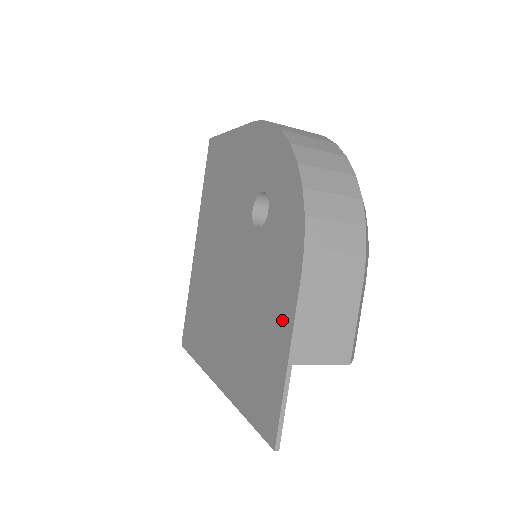
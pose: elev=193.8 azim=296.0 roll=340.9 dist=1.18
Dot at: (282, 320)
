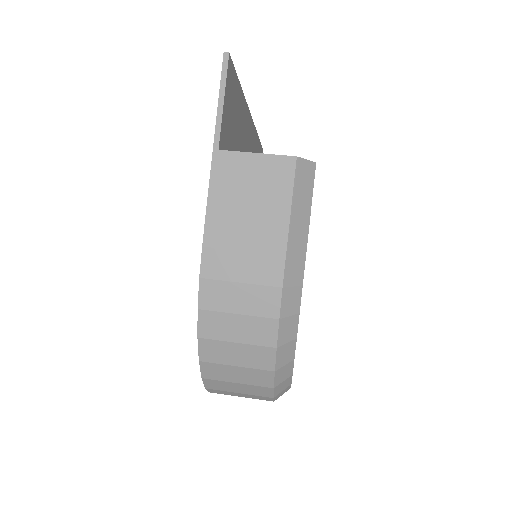
Dot at: occluded
